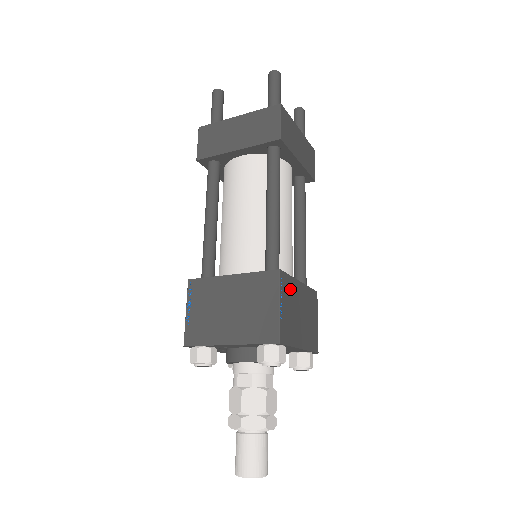
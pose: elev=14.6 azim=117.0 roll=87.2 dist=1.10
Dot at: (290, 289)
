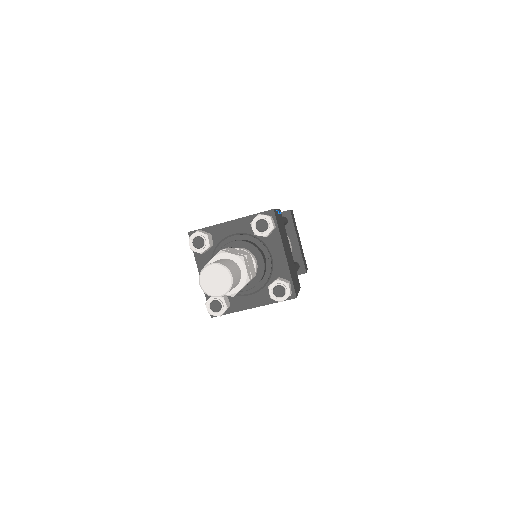
Dot at: (284, 229)
